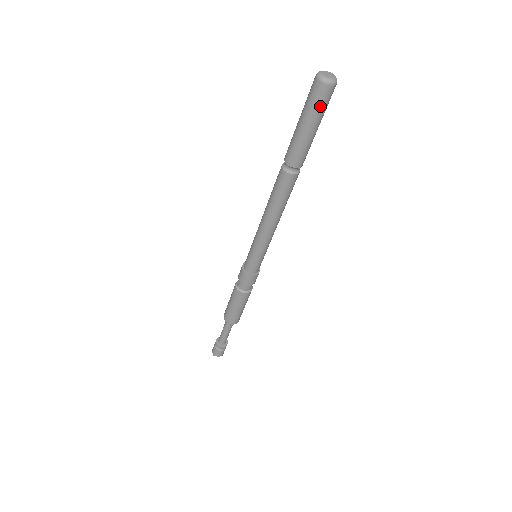
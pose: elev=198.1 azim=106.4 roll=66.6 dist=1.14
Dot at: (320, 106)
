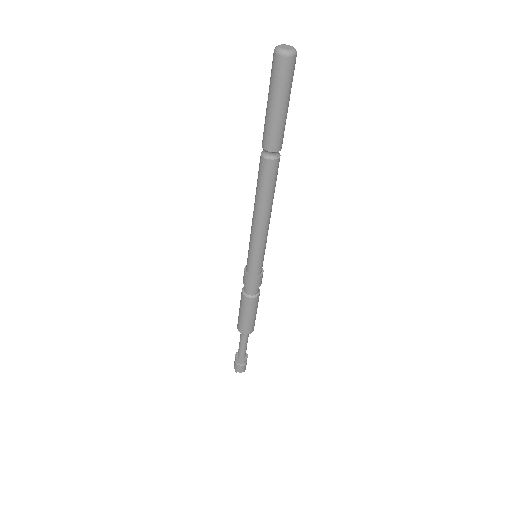
Dot at: (284, 81)
